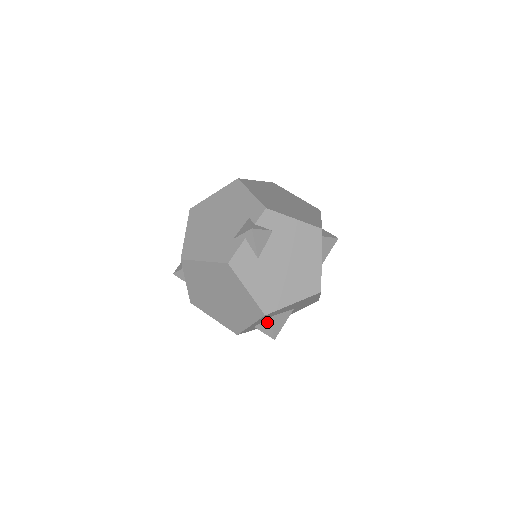
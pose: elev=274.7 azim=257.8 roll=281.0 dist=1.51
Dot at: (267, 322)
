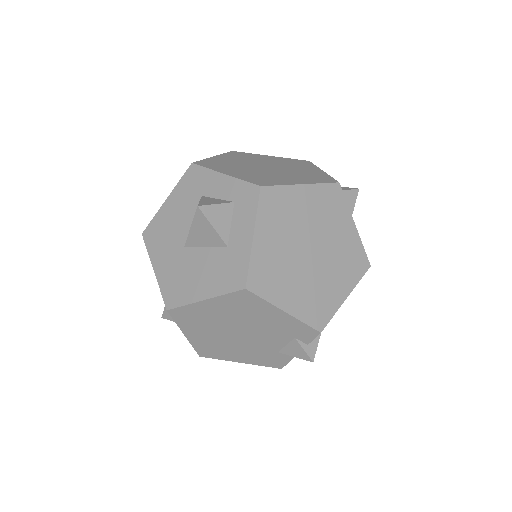
Dot at: occluded
